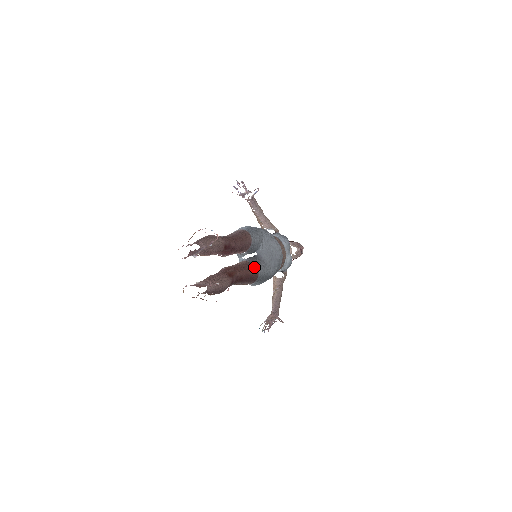
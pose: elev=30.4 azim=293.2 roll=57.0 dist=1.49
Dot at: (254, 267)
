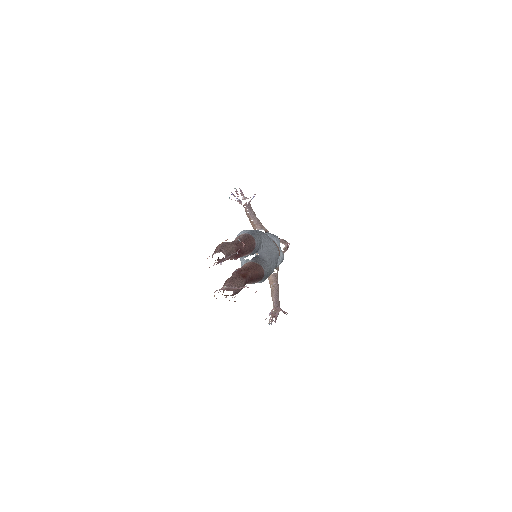
Dot at: (260, 267)
